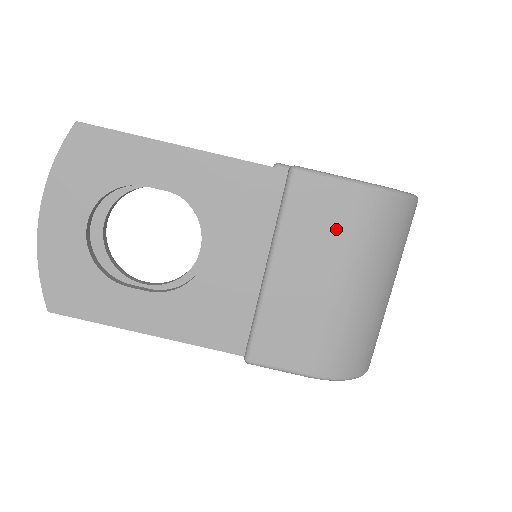
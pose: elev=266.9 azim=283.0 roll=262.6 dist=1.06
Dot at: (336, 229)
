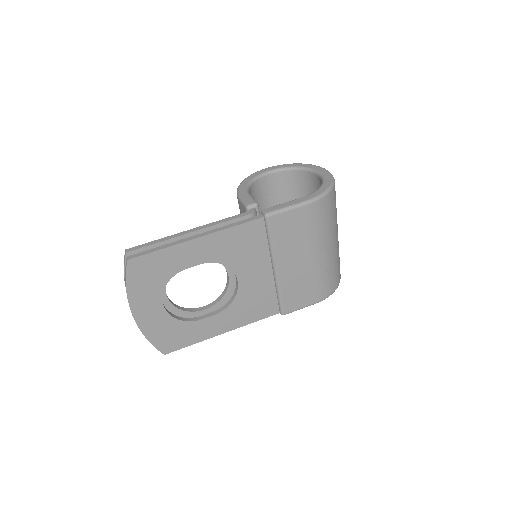
Dot at: (303, 232)
